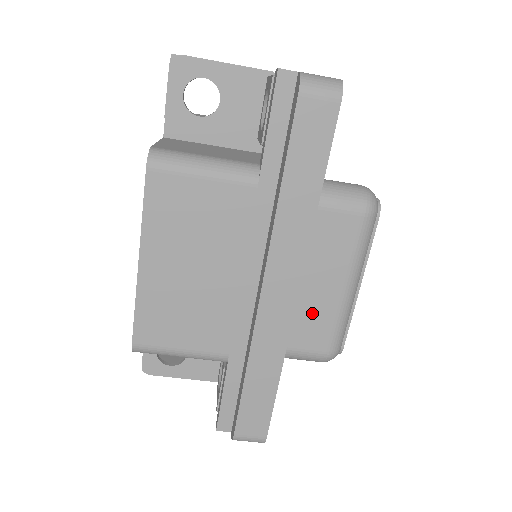
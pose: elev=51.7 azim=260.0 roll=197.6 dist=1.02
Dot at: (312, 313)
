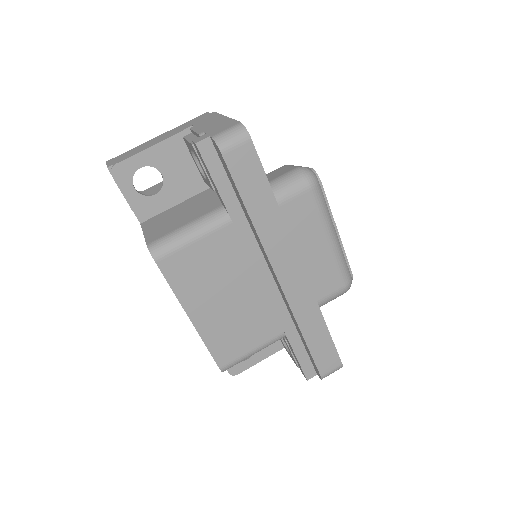
Dot at: (319, 270)
